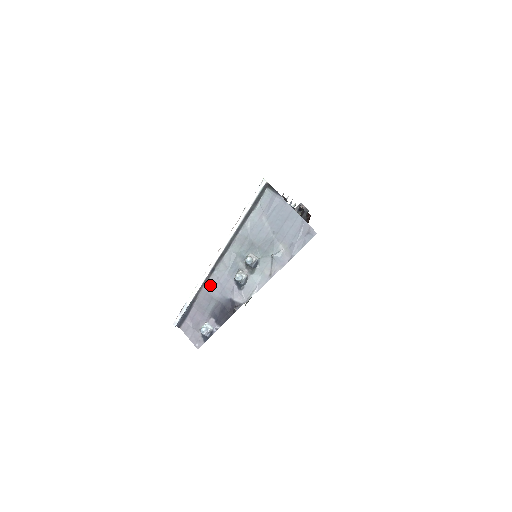
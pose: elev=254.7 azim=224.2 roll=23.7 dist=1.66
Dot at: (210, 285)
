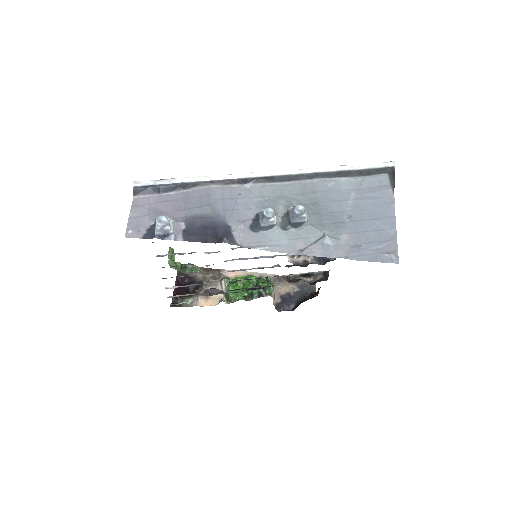
Dot at: (223, 191)
